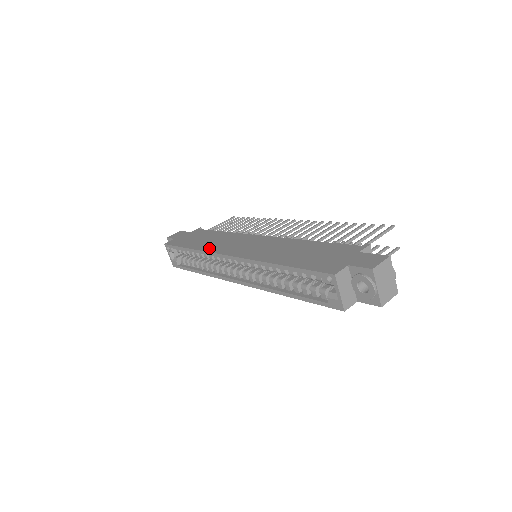
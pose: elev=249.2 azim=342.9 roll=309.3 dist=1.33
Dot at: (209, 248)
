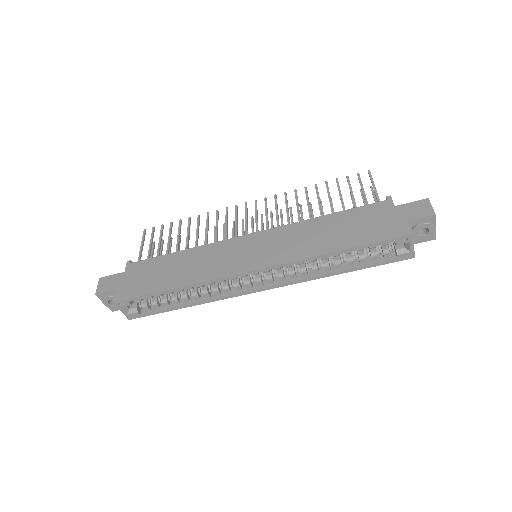
Dot at: (205, 275)
